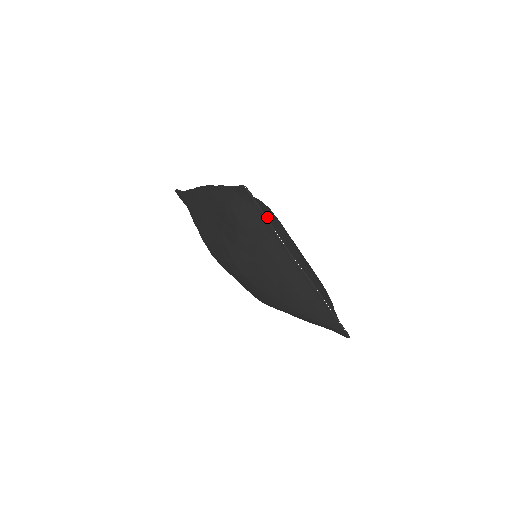
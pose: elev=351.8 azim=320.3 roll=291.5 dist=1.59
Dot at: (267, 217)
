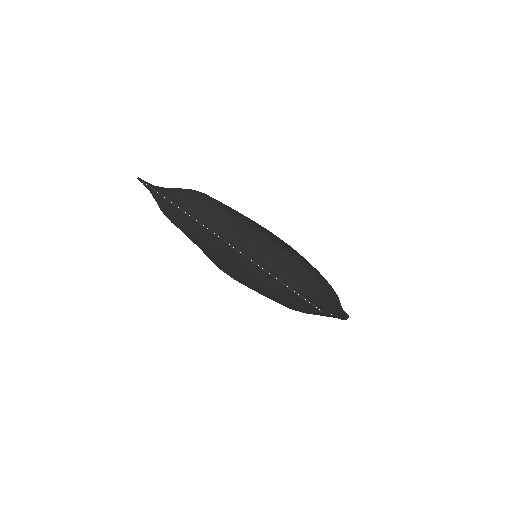
Dot at: (169, 198)
